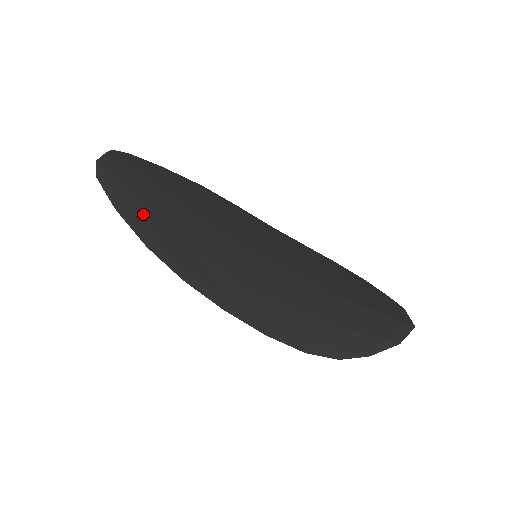
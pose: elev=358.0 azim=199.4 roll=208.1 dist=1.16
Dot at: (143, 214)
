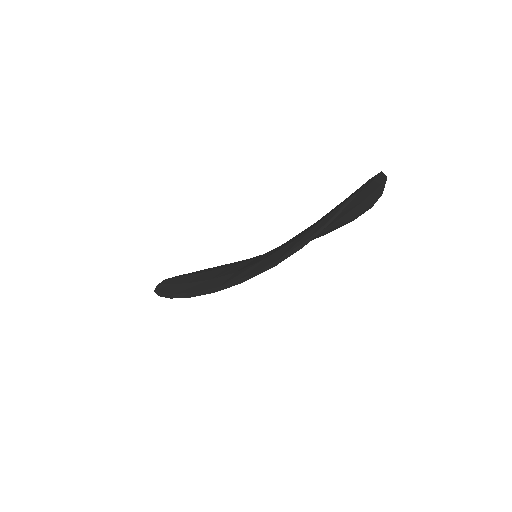
Dot at: (174, 287)
